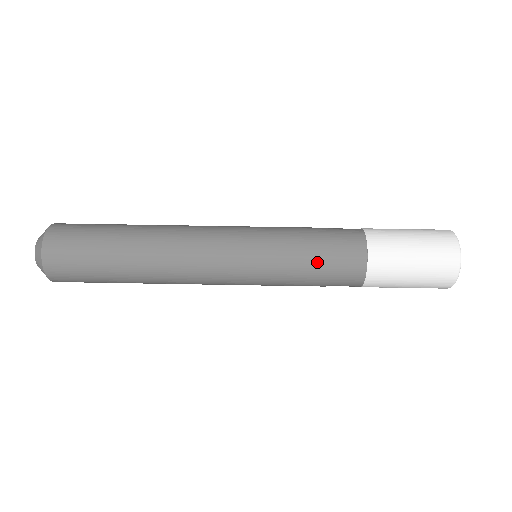
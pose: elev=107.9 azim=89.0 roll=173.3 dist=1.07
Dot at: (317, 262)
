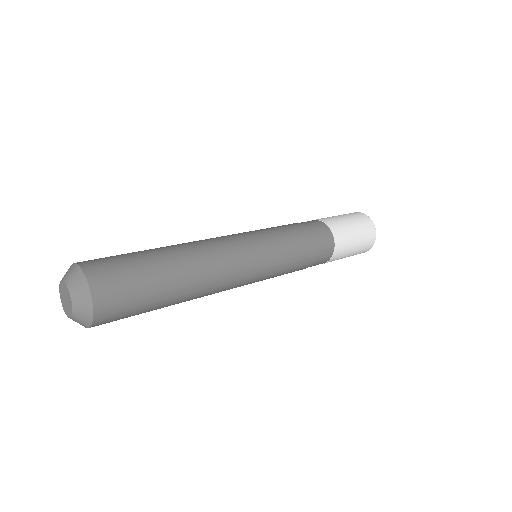
Dot at: (307, 242)
